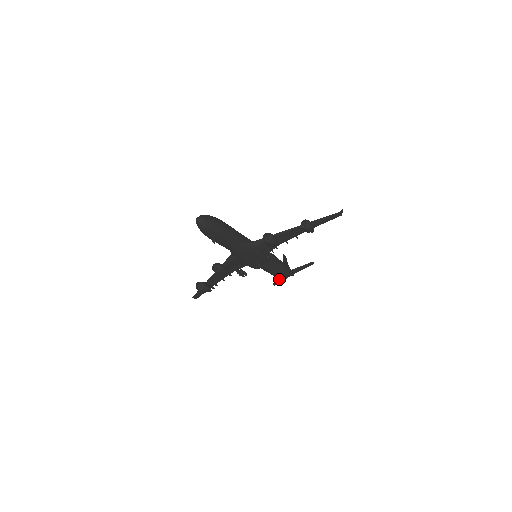
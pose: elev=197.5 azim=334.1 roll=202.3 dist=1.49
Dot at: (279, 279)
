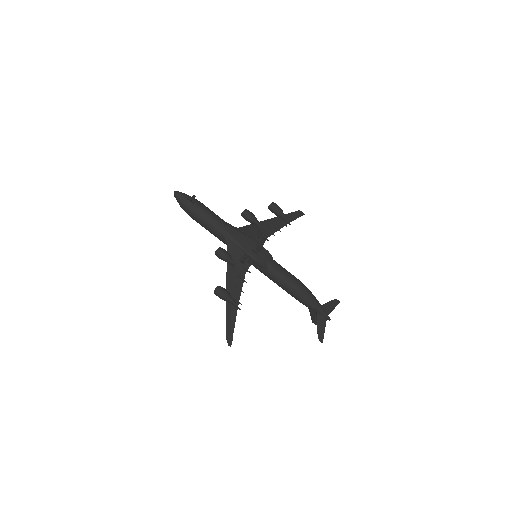
Dot at: (318, 326)
